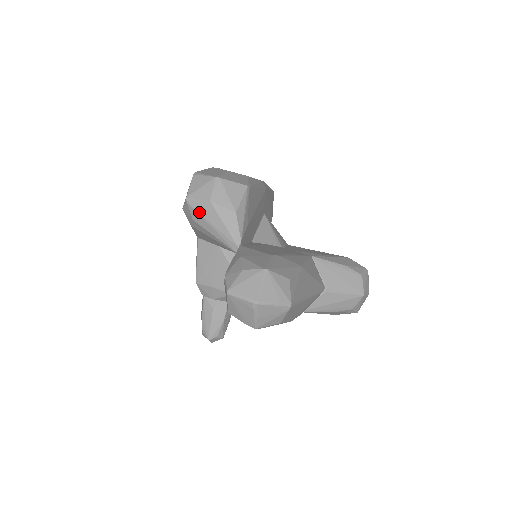
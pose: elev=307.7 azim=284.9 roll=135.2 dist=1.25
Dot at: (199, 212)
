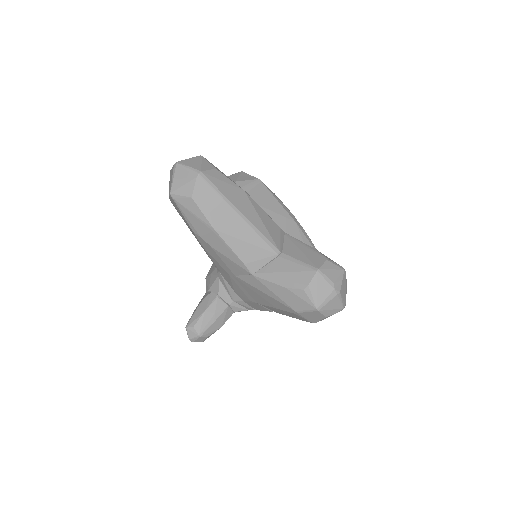
Dot at: occluded
